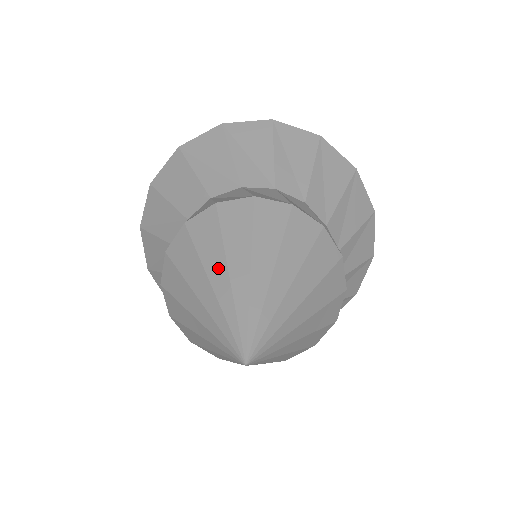
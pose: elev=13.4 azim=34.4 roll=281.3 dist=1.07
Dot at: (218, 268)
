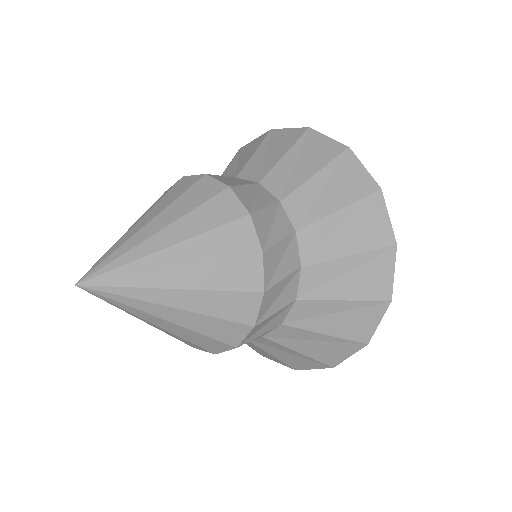
Dot at: occluded
